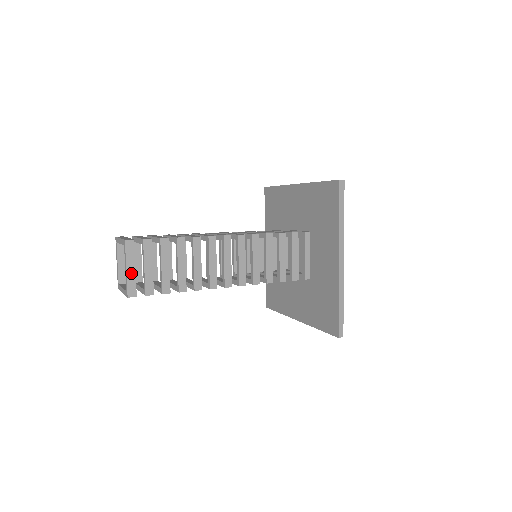
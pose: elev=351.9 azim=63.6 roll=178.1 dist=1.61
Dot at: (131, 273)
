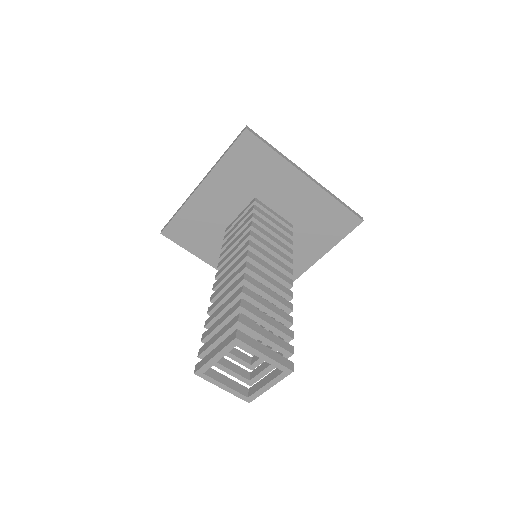
Dot at: occluded
